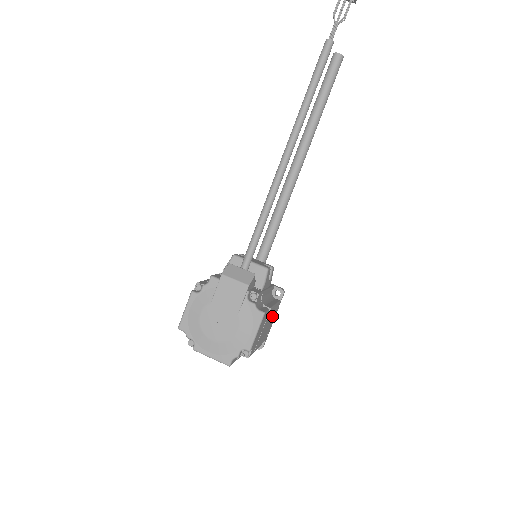
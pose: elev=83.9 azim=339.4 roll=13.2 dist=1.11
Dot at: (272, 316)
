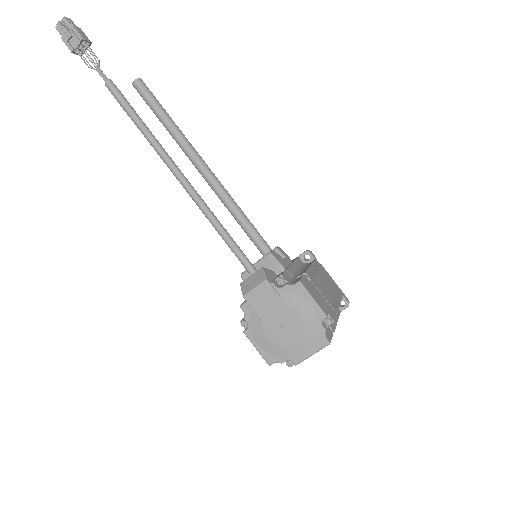
Dot at: (320, 276)
